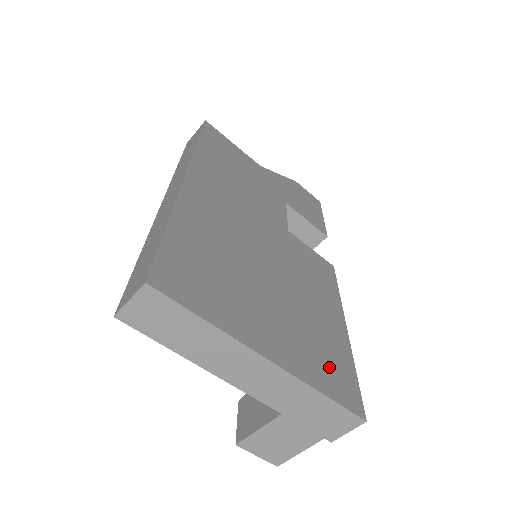
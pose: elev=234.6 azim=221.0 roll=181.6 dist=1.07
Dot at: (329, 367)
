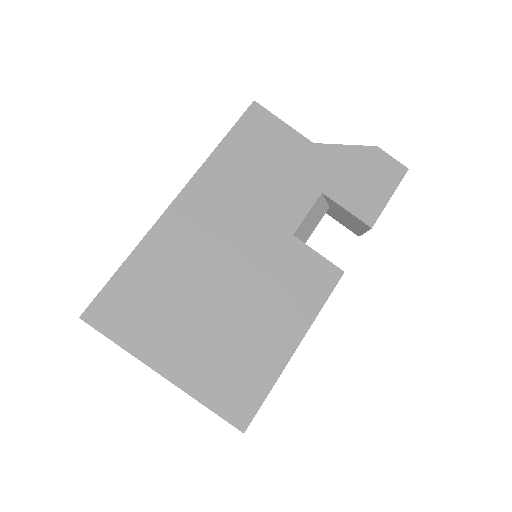
Dot at: (233, 385)
